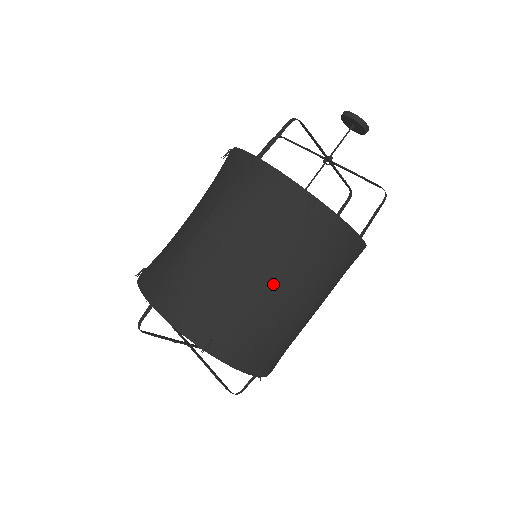
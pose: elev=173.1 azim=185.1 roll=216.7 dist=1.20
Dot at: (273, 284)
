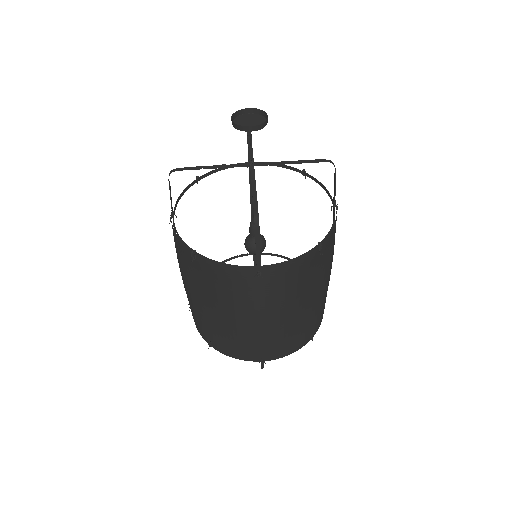
Dot at: (319, 286)
